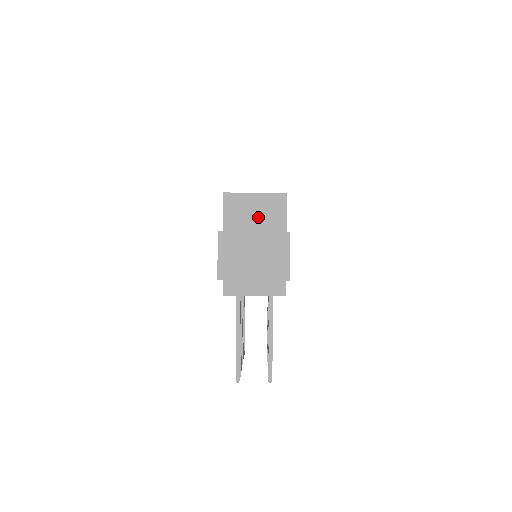
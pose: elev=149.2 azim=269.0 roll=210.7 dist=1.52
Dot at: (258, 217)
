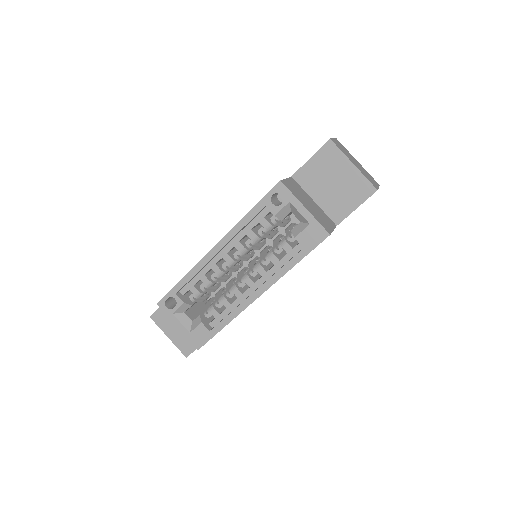
Dot at: occluded
